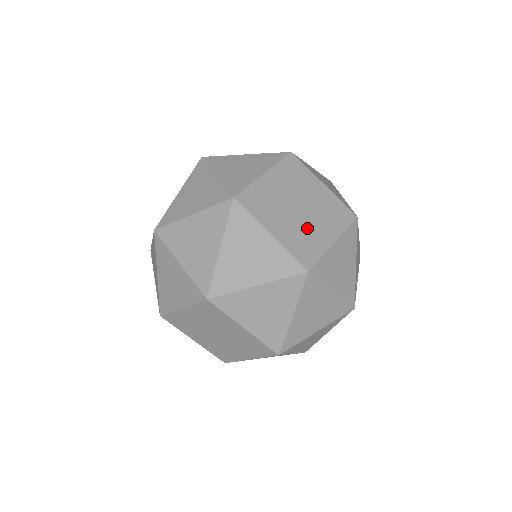
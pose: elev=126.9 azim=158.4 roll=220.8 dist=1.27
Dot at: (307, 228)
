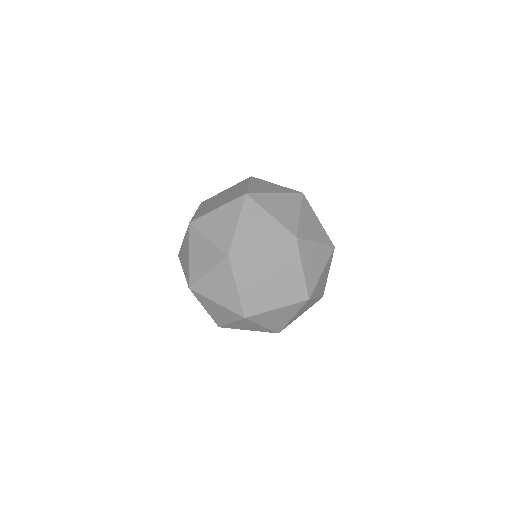
Dot at: occluded
